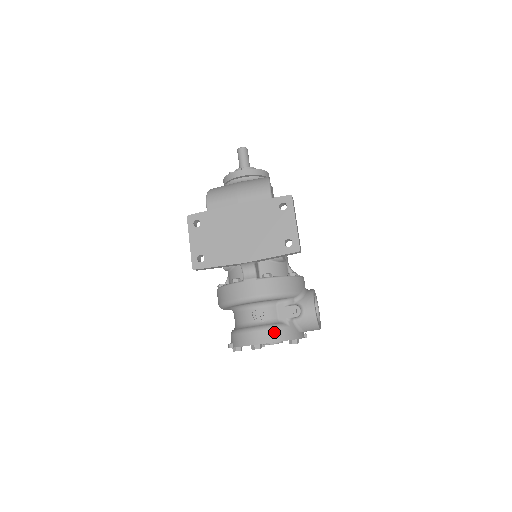
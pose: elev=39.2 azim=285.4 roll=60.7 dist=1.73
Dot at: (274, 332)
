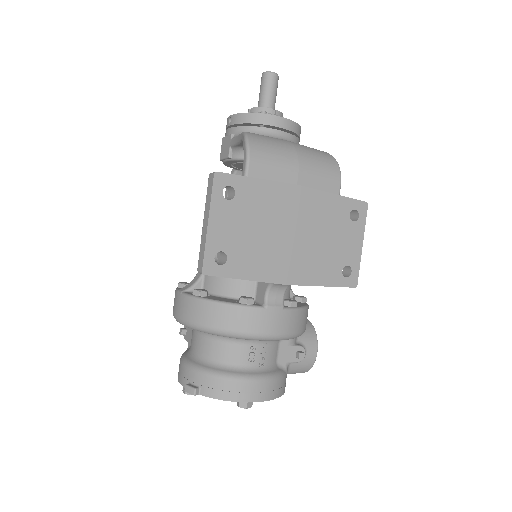
Dot at: (276, 385)
